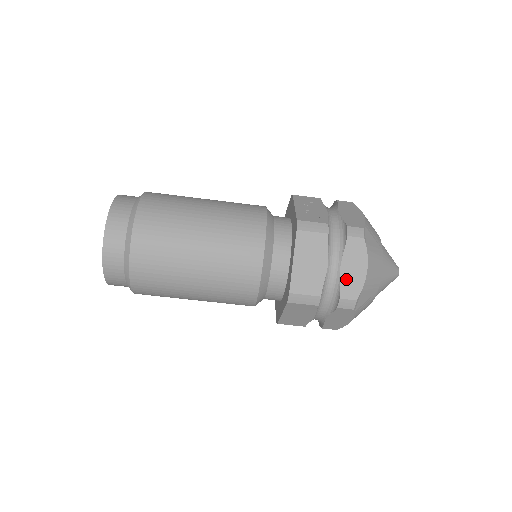
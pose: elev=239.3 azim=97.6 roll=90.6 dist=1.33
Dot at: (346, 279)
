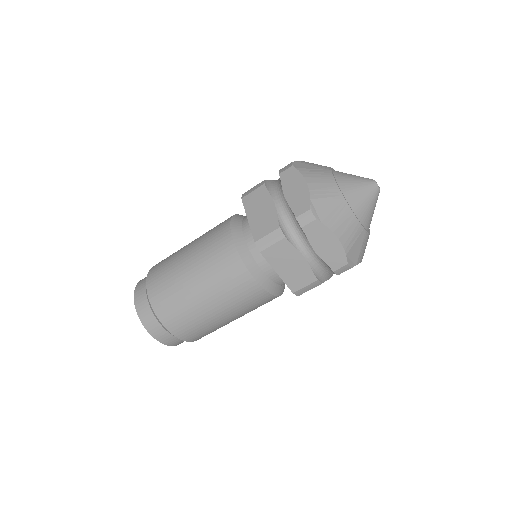
Dot at: (293, 201)
